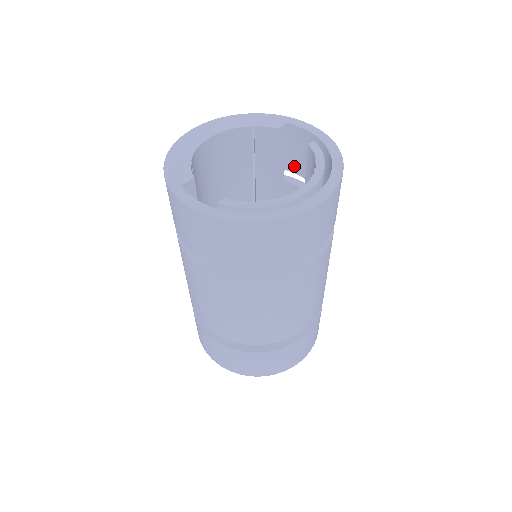
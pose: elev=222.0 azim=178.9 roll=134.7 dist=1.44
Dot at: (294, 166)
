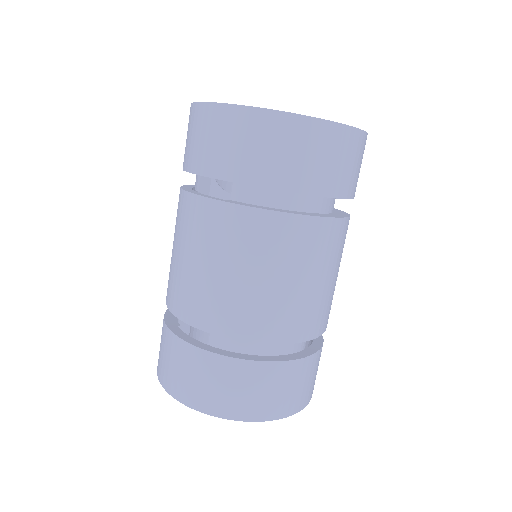
Dot at: occluded
